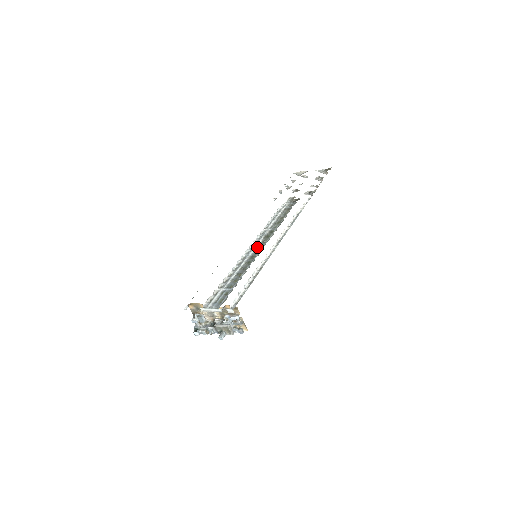
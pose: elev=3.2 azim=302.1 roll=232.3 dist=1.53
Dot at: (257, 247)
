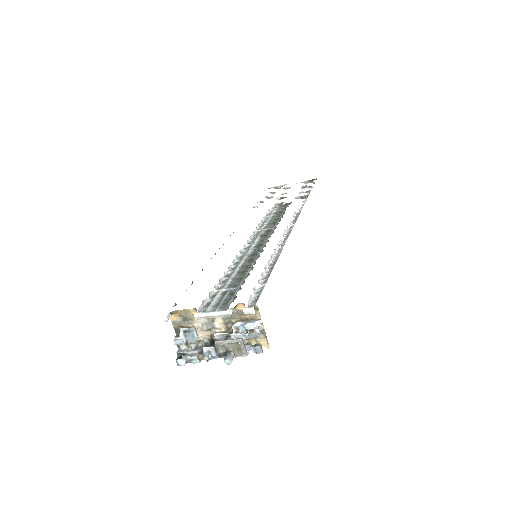
Dot at: (255, 245)
